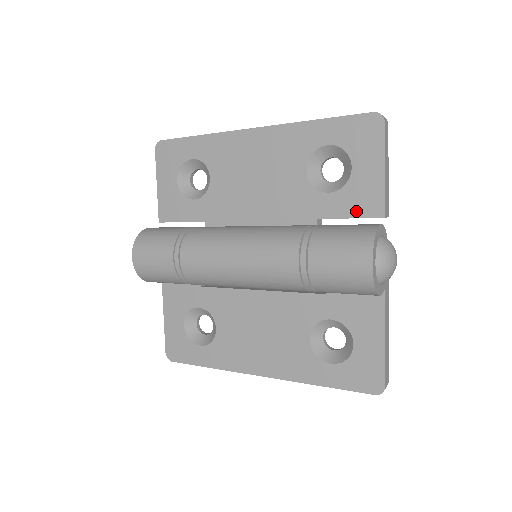
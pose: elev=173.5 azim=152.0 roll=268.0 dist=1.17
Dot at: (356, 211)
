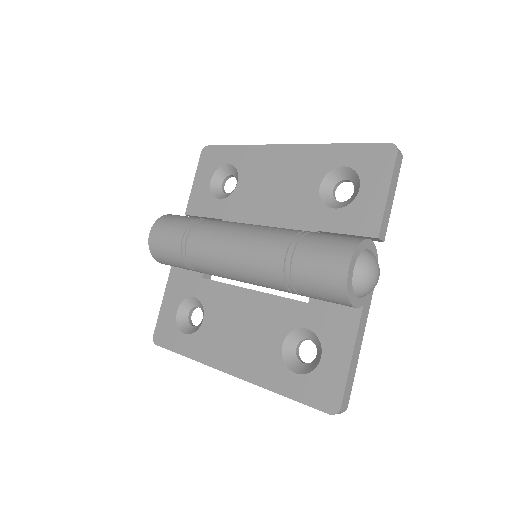
Dot at: (354, 228)
